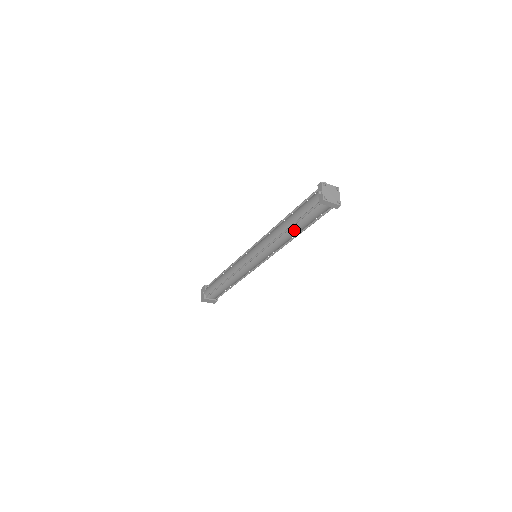
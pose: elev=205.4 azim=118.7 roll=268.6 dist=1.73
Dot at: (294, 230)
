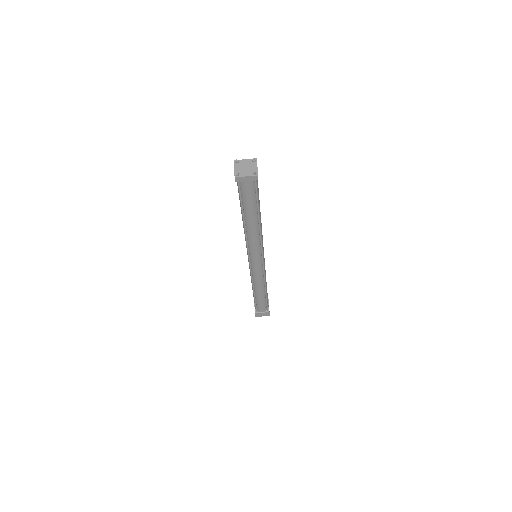
Dot at: (249, 217)
